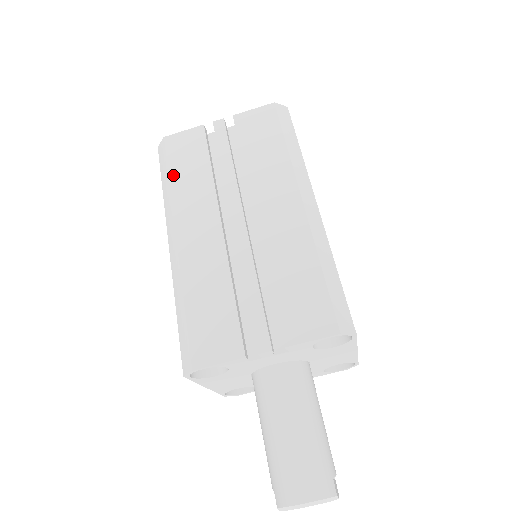
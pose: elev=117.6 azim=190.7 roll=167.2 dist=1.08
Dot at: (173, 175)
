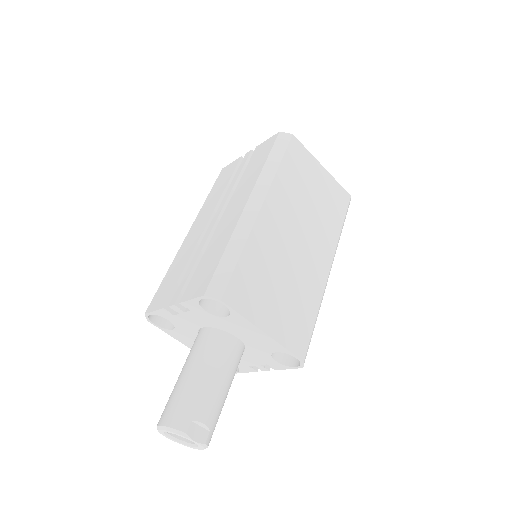
Dot at: (210, 193)
